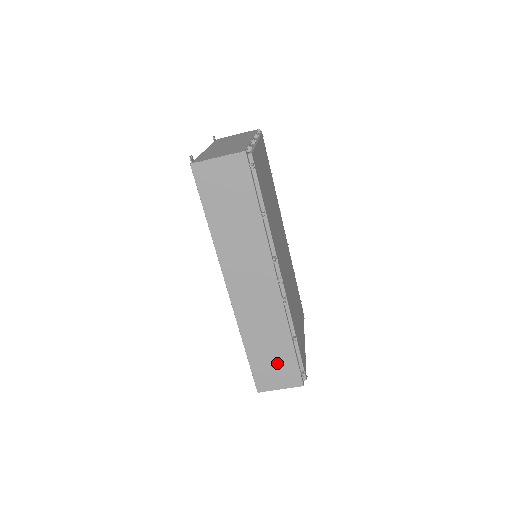
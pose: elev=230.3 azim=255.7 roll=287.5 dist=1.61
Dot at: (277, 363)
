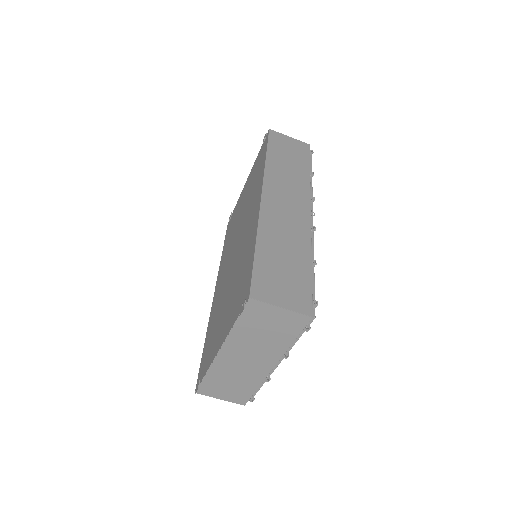
Dot at: (288, 276)
